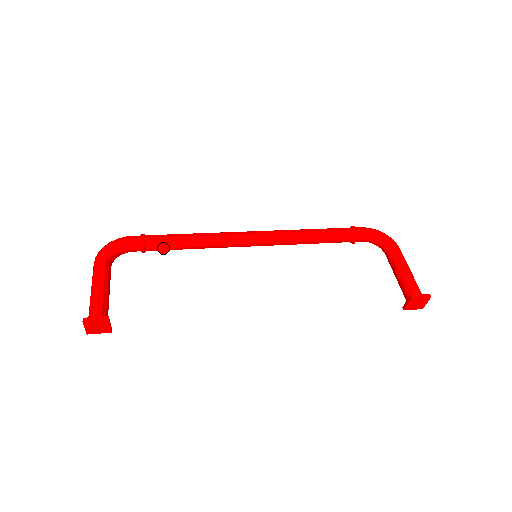
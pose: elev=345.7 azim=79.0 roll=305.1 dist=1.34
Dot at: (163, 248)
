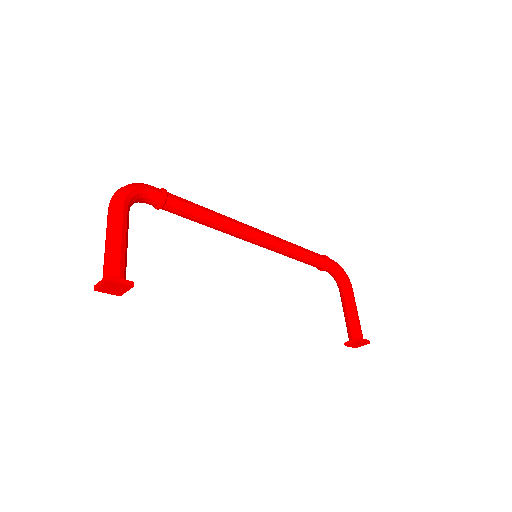
Dot at: (179, 213)
